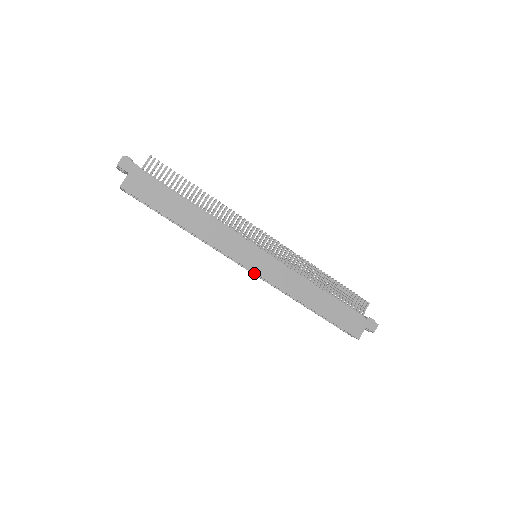
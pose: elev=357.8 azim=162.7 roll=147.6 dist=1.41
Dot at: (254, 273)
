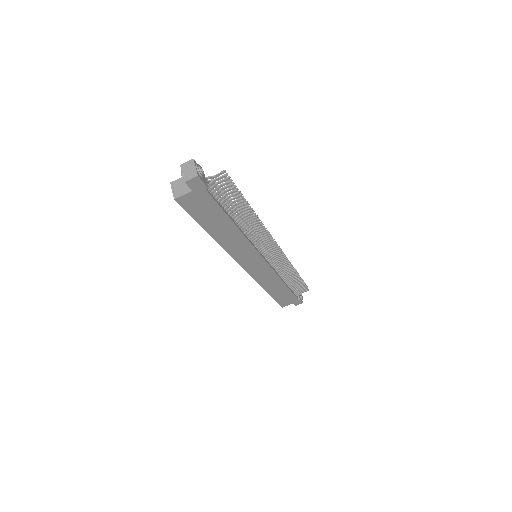
Dot at: occluded
